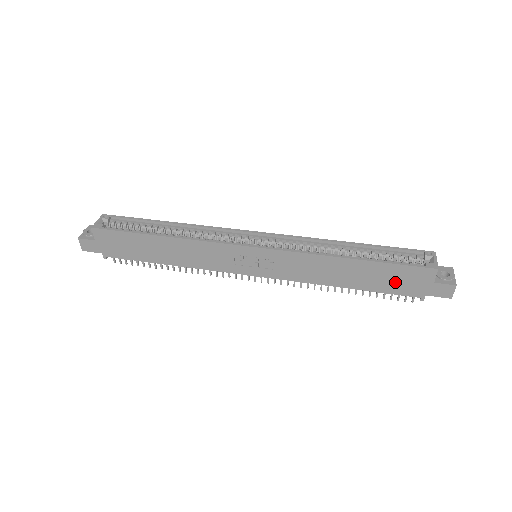
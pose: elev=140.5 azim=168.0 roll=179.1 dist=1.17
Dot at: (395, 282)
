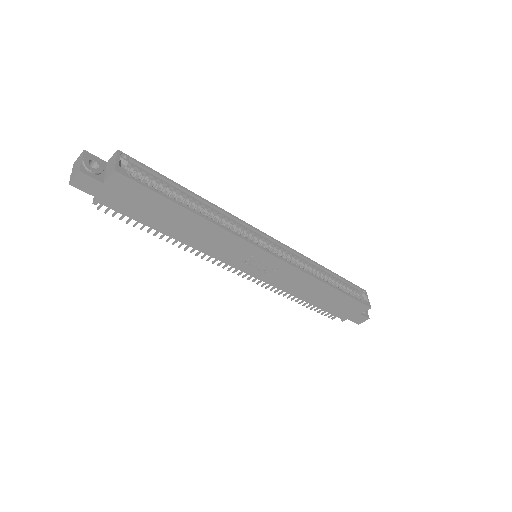
Dot at: (340, 307)
